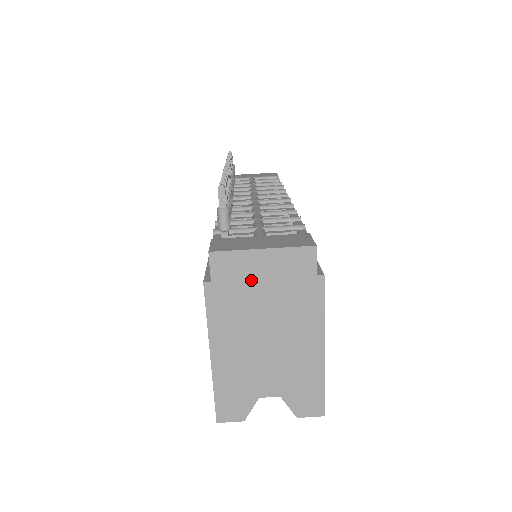
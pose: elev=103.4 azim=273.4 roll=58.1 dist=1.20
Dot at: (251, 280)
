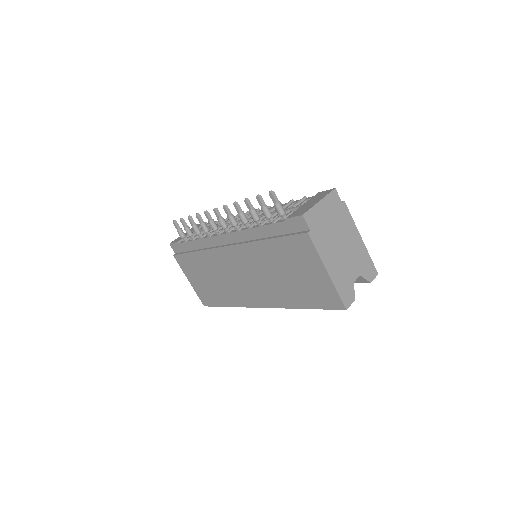
Dot at: (323, 220)
